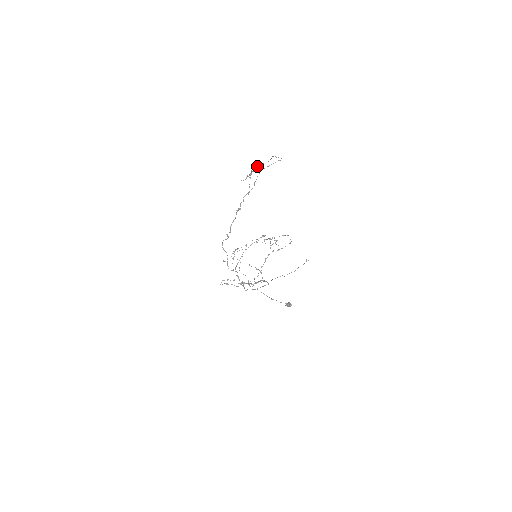
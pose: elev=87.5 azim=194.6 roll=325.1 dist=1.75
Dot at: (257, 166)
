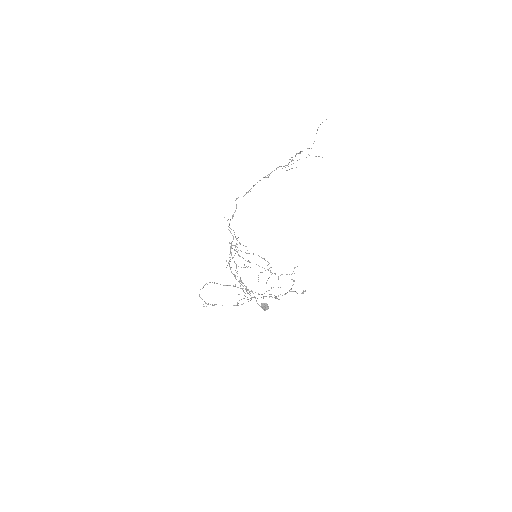
Dot at: (300, 153)
